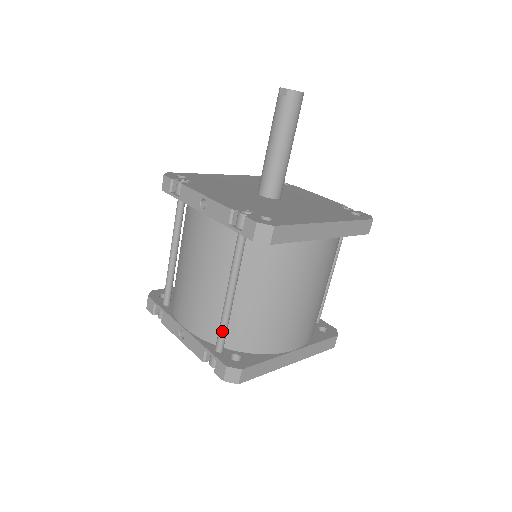
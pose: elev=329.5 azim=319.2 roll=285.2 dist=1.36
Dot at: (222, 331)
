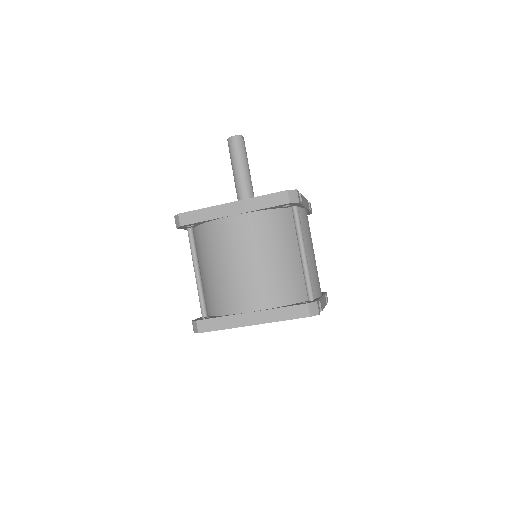
Dot at: (199, 301)
